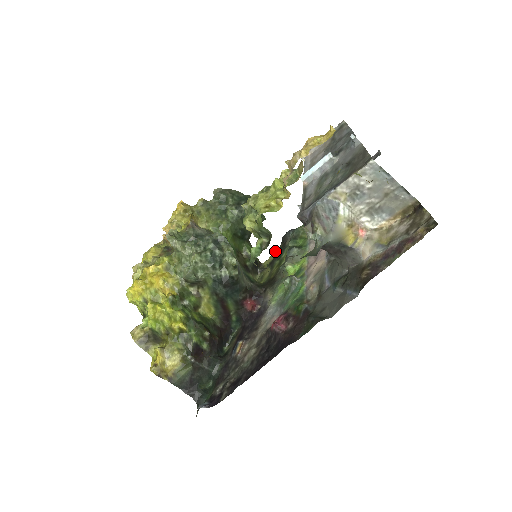
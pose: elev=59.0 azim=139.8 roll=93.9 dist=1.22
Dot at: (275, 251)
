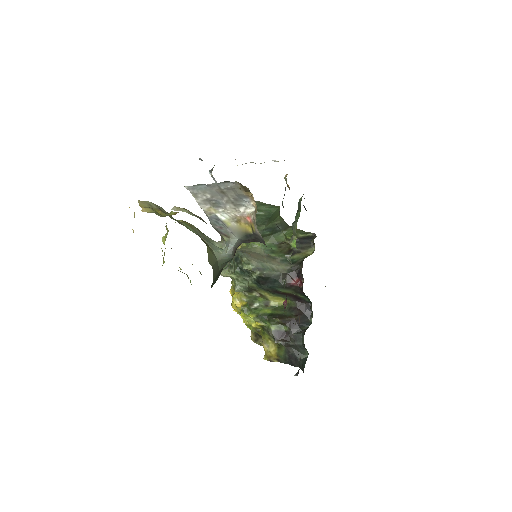
Dot at: occluded
